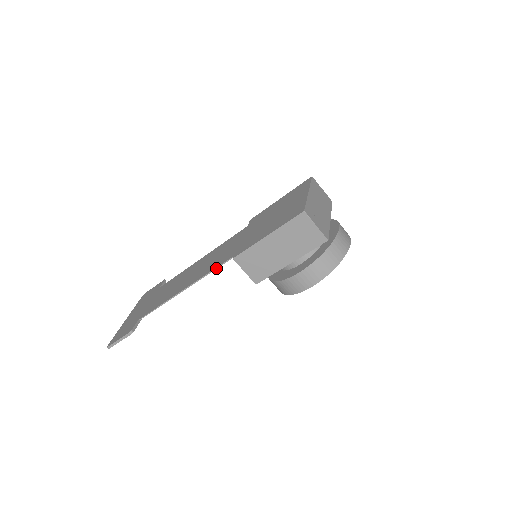
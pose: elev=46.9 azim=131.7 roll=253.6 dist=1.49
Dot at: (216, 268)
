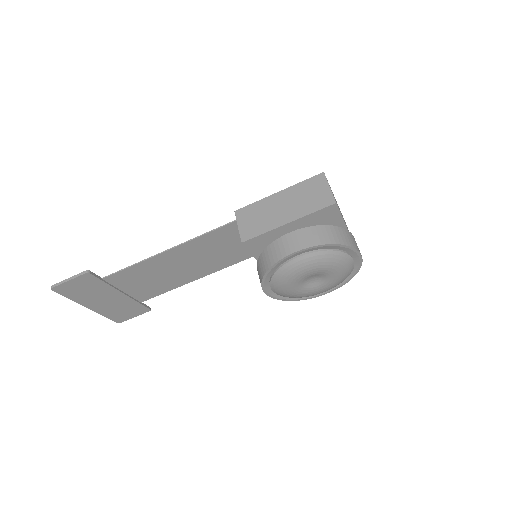
Dot at: (213, 230)
